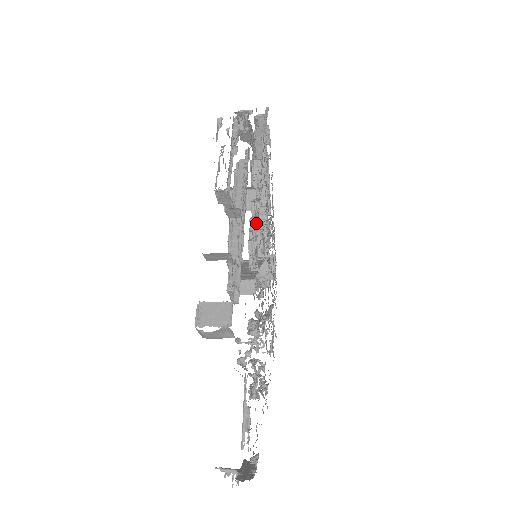
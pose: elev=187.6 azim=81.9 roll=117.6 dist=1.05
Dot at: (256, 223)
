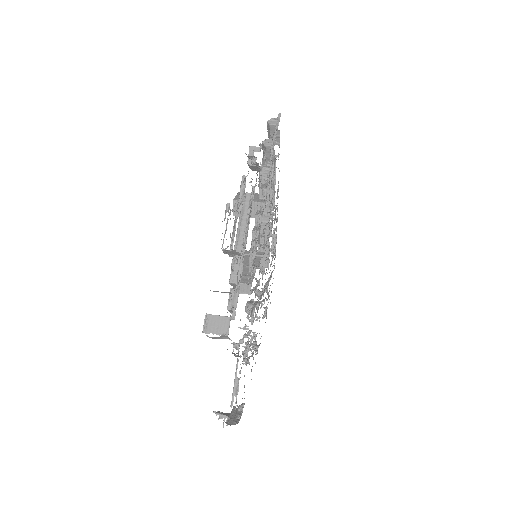
Dot at: (257, 235)
